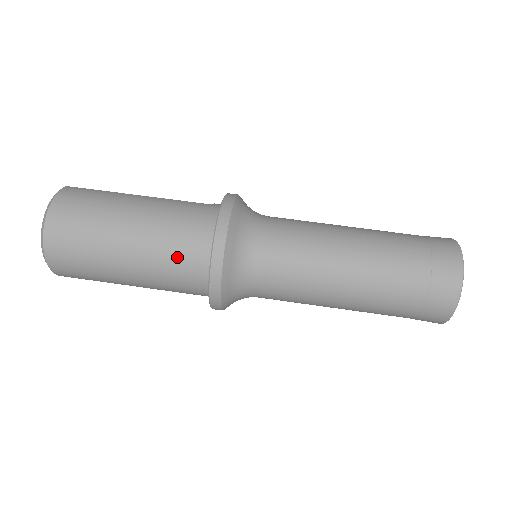
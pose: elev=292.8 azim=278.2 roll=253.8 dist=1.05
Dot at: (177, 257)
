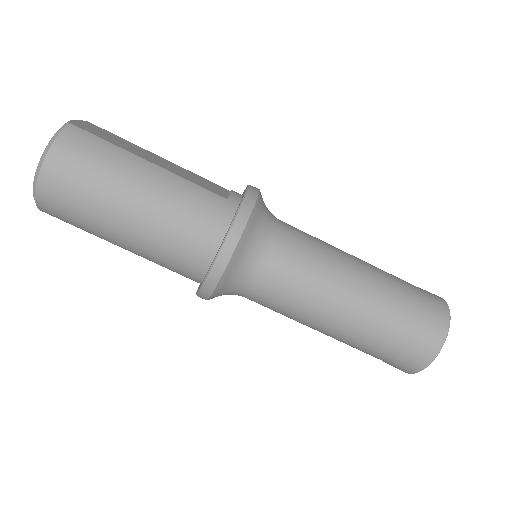
Dot at: (175, 253)
